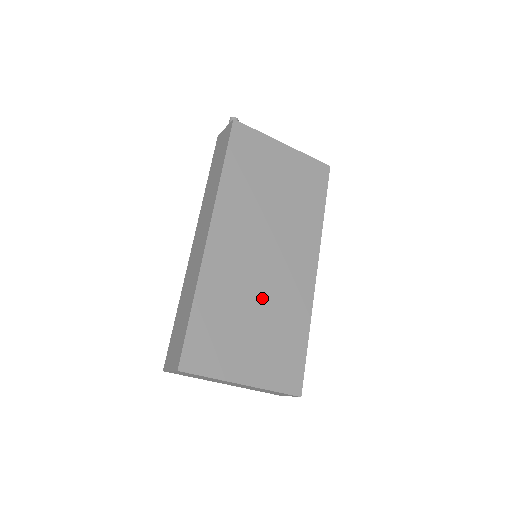
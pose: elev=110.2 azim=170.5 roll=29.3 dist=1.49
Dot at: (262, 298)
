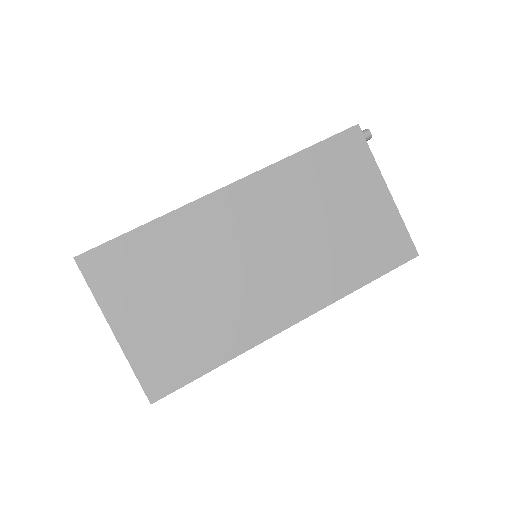
Dot at: (212, 287)
